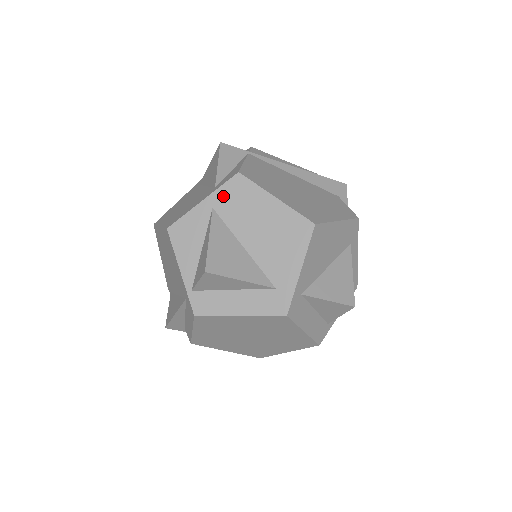
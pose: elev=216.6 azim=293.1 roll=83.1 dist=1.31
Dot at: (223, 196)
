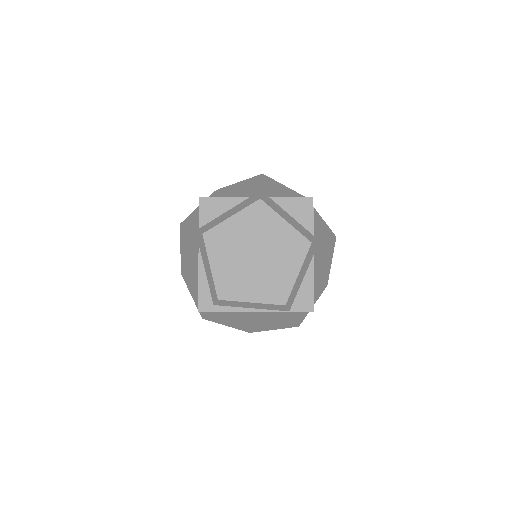
Dot at: occluded
